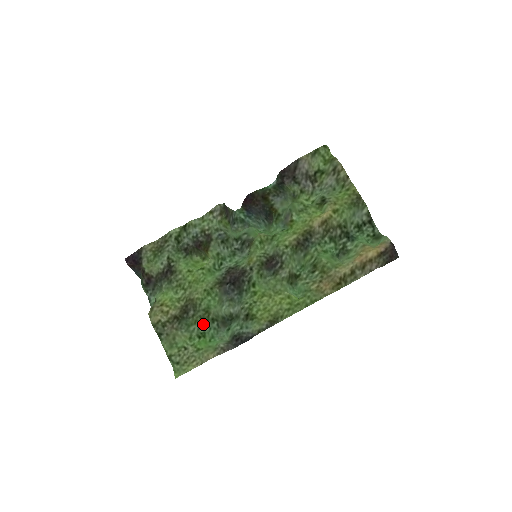
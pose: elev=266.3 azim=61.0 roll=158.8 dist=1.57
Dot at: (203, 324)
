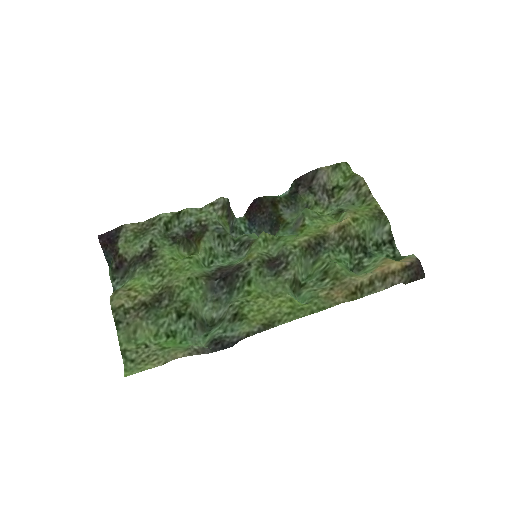
Dot at: (177, 319)
